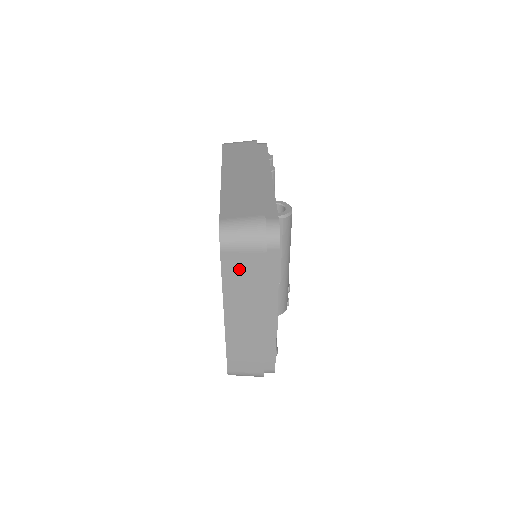
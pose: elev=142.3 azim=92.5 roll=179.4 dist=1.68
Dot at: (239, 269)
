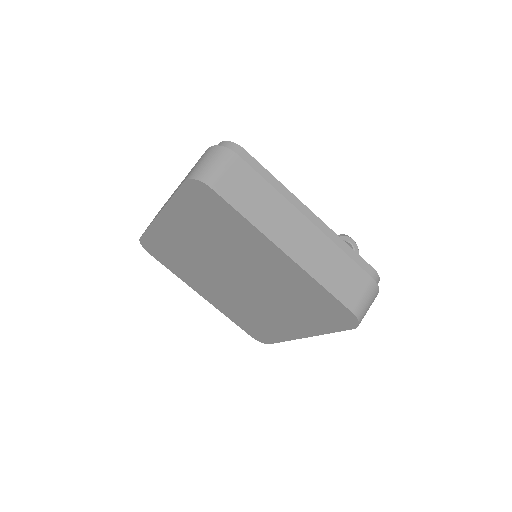
Dot at: occluded
